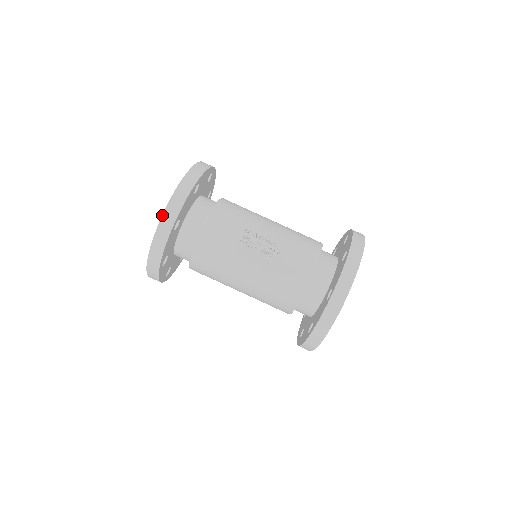
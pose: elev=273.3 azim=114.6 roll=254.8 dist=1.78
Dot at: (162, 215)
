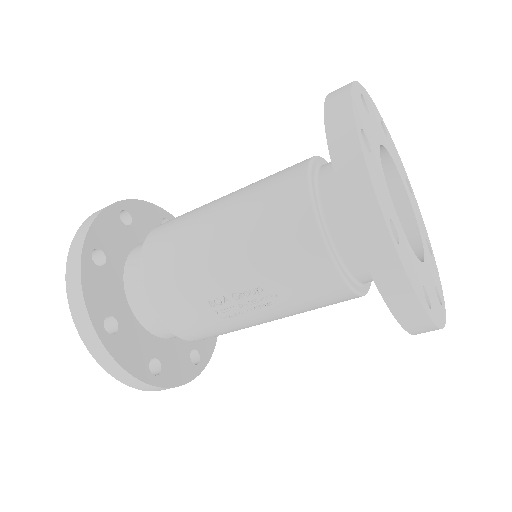
Dot at: occluded
